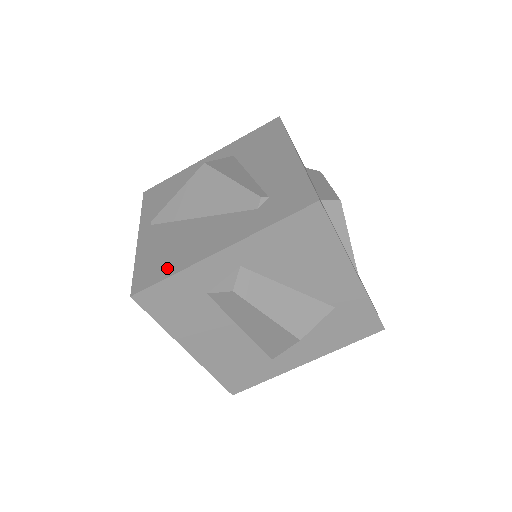
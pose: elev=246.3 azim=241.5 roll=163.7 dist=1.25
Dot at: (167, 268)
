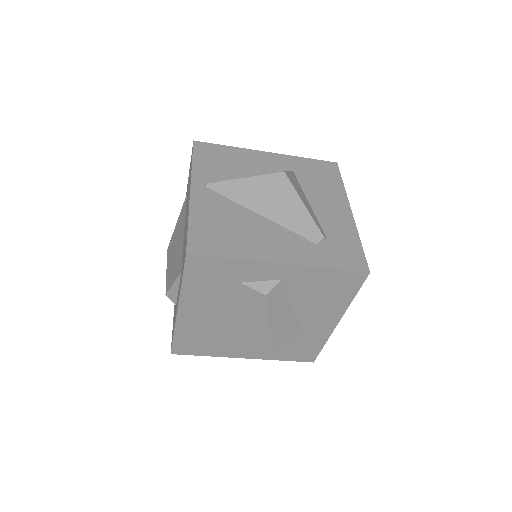
Dot at: (227, 247)
